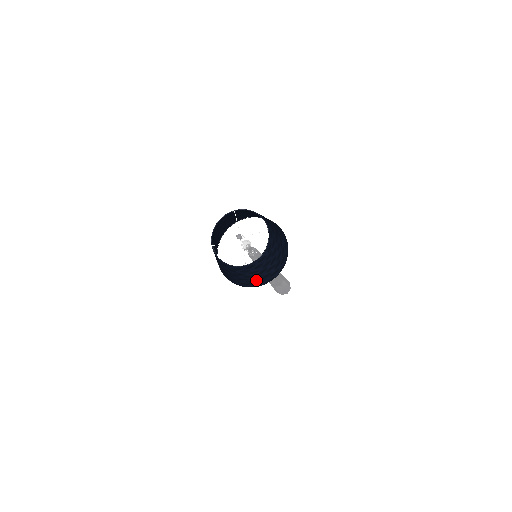
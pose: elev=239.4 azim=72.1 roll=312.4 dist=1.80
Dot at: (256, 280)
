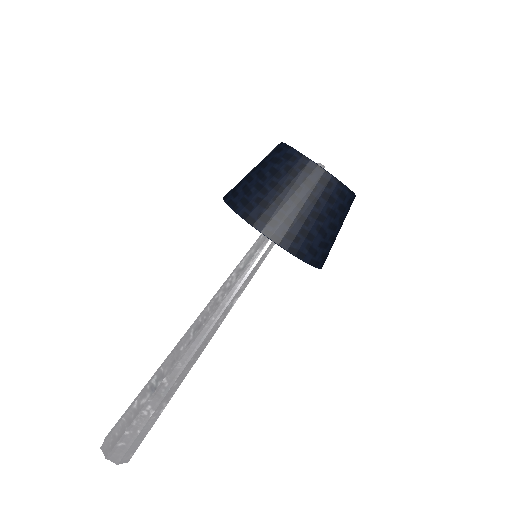
Dot at: (293, 223)
